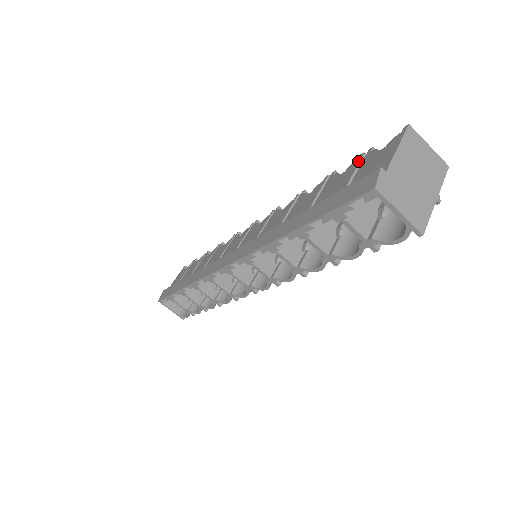
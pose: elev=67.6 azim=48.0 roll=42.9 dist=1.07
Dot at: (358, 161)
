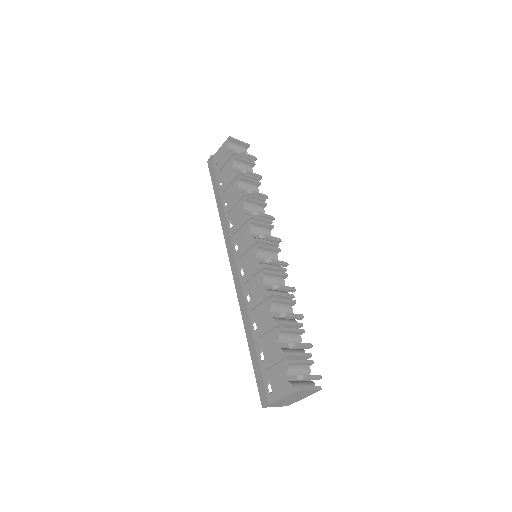
Dot at: (282, 358)
